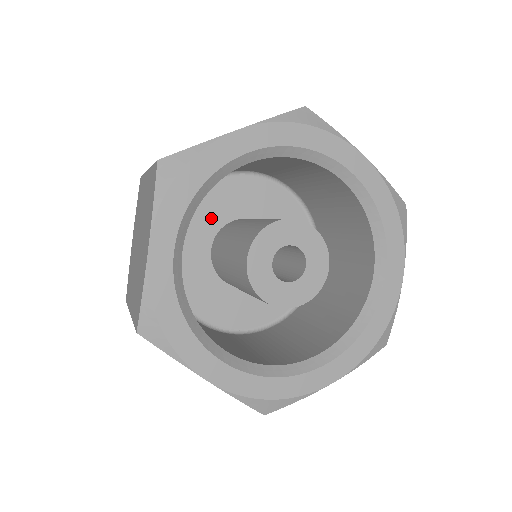
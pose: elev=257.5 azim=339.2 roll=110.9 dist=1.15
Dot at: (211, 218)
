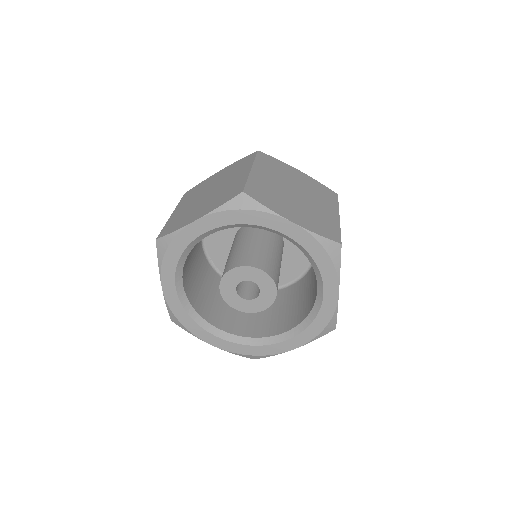
Dot at: occluded
